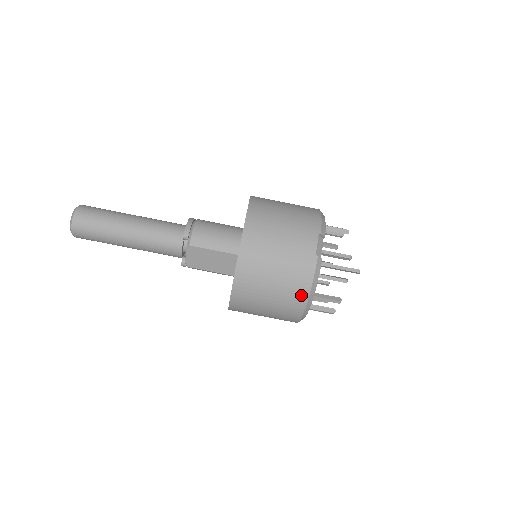
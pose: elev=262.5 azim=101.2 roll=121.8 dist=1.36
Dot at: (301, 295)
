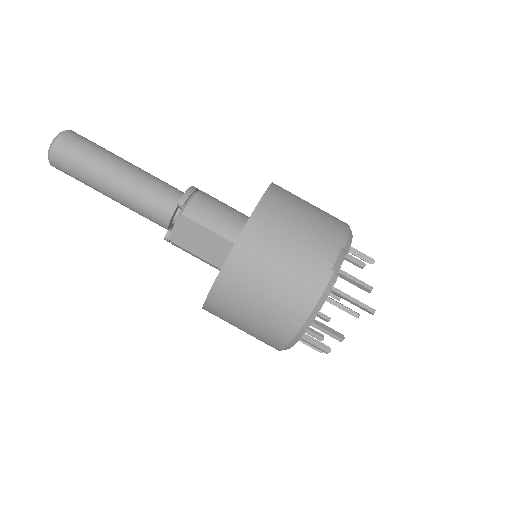
Dot at: (298, 314)
